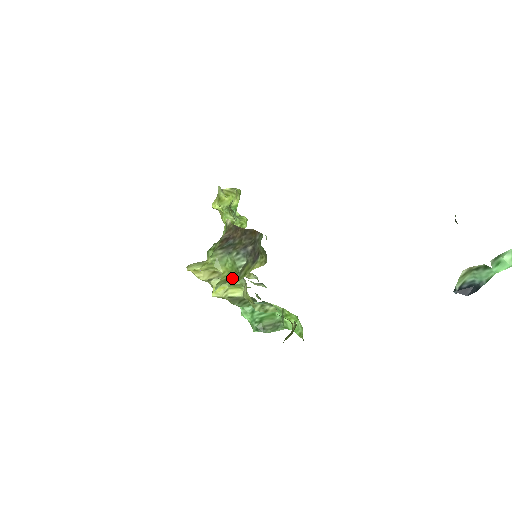
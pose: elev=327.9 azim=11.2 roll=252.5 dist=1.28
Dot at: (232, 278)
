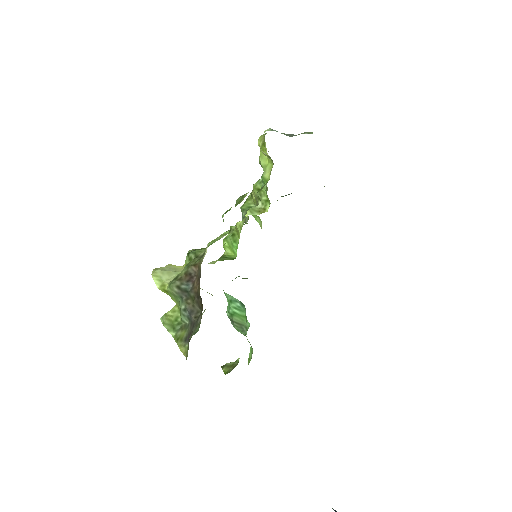
Dot at: (174, 324)
